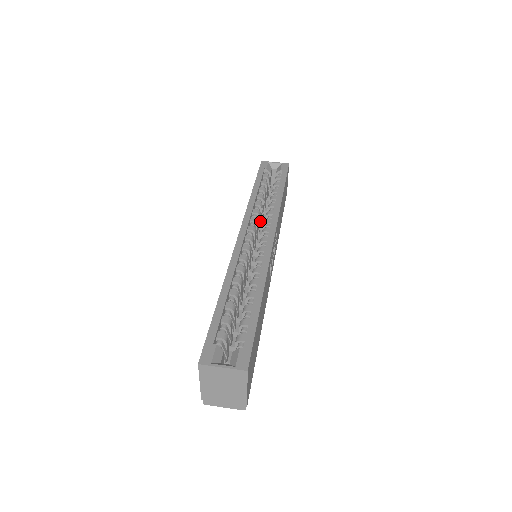
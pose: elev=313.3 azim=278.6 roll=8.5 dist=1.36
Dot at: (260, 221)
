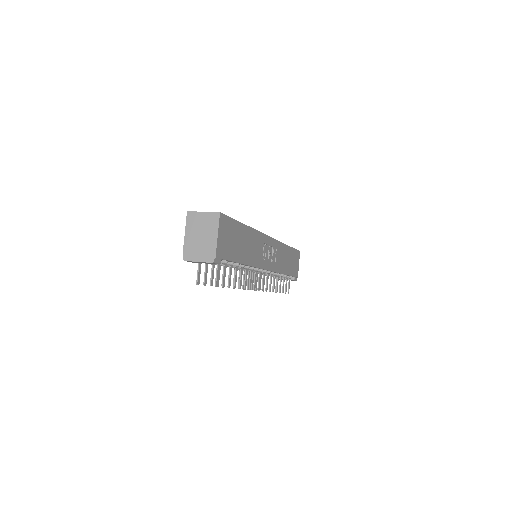
Dot at: occluded
